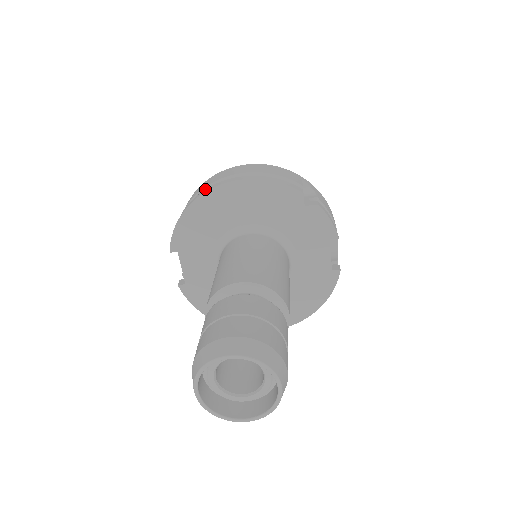
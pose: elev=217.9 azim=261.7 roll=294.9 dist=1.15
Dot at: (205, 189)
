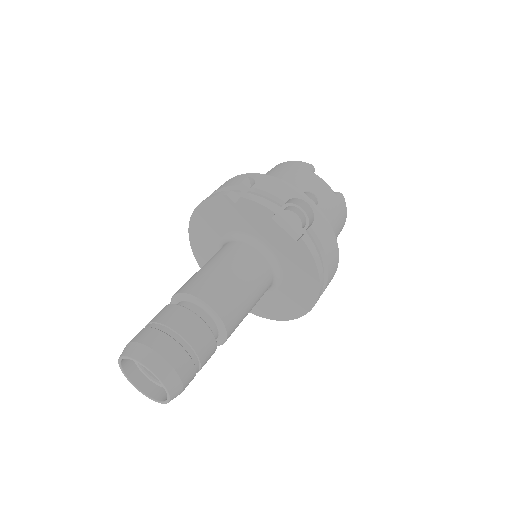
Dot at: occluded
